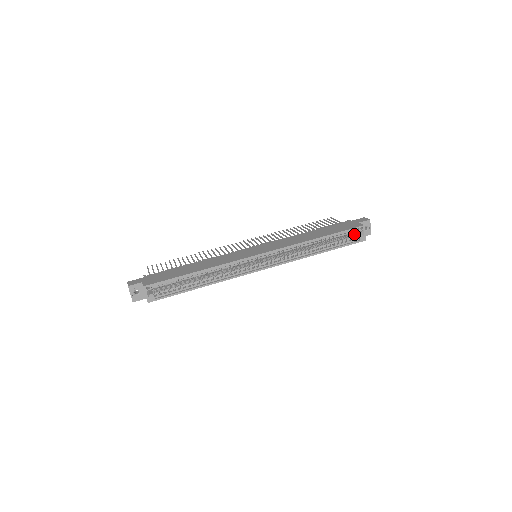
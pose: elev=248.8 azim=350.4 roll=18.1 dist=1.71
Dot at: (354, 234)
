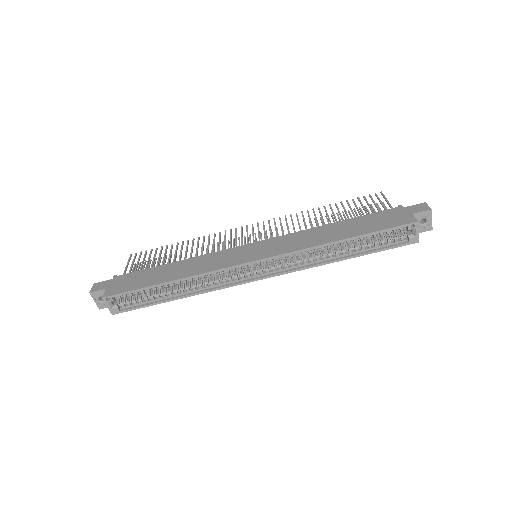
Dot at: (402, 232)
